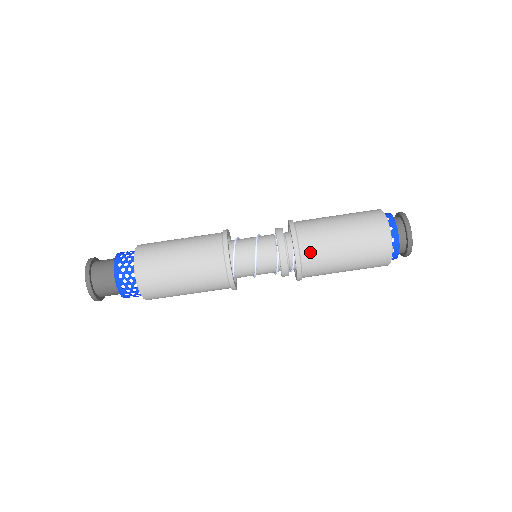
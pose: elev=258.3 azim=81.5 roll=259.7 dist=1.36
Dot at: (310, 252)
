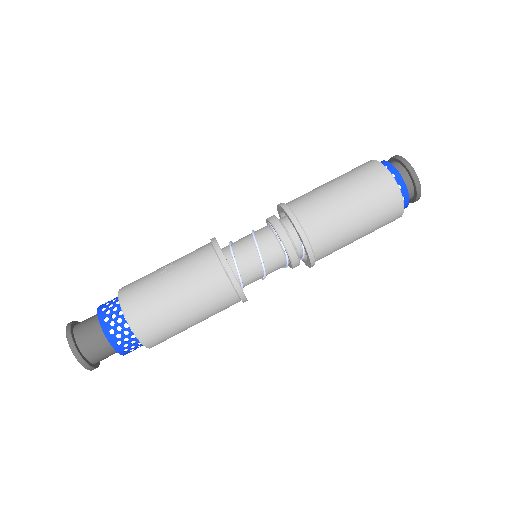
Dot at: (323, 245)
